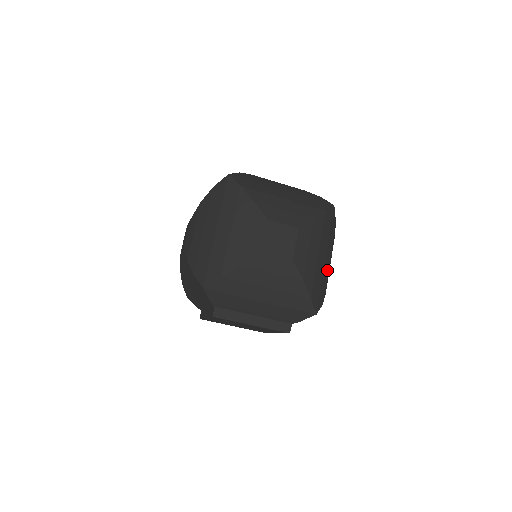
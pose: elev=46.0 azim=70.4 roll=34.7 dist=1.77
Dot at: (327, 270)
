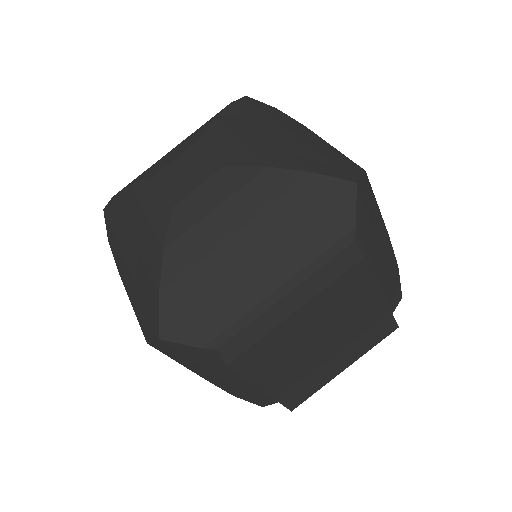
Dot at: (319, 144)
